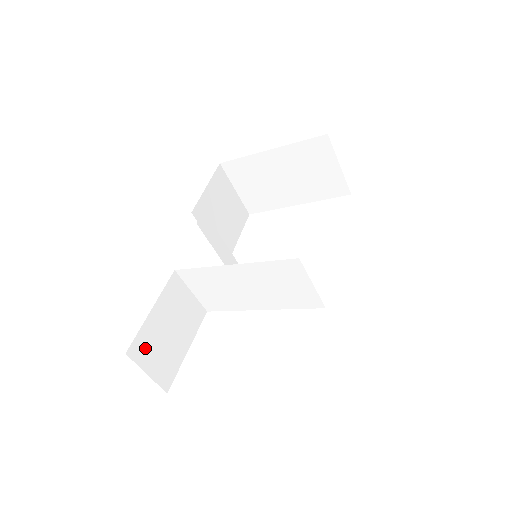
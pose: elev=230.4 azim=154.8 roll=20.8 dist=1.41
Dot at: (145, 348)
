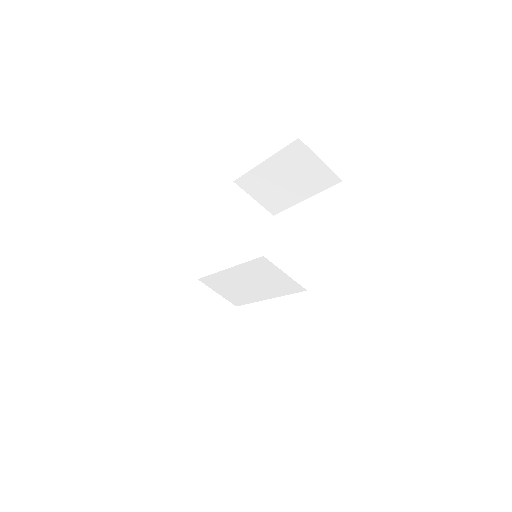
Dot at: (179, 343)
